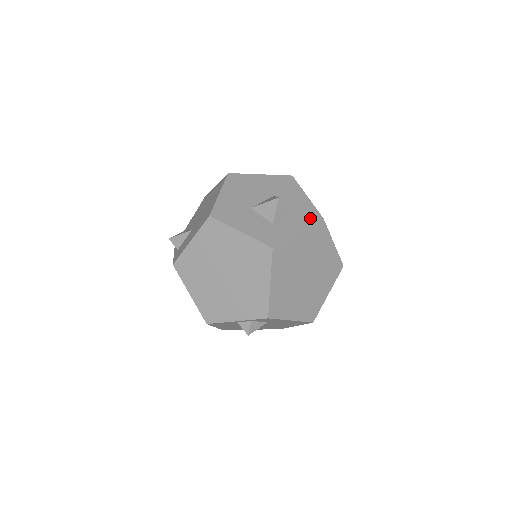
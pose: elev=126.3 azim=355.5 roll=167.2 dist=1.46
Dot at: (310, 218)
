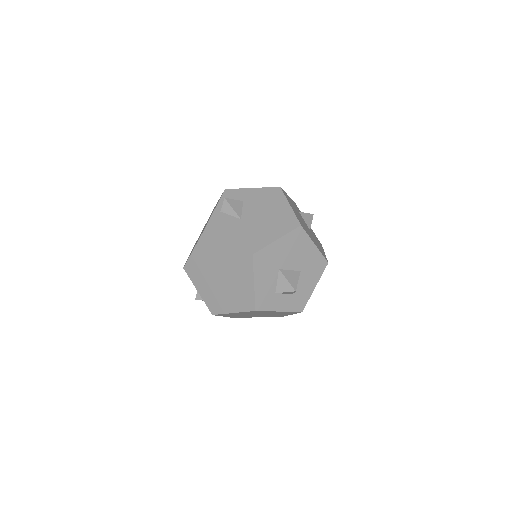
Dot at: (297, 306)
